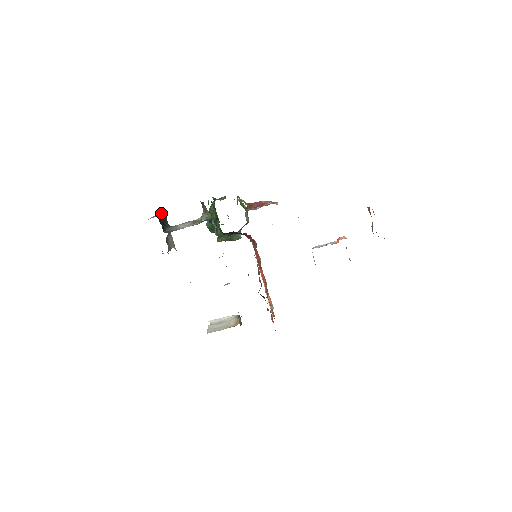
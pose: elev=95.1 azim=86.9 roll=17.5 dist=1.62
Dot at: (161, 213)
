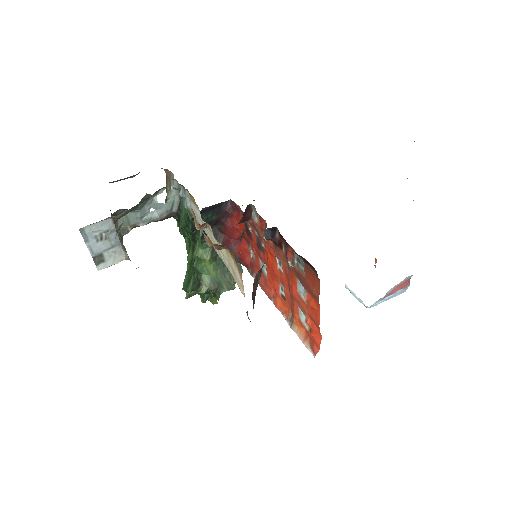
Dot at: occluded
